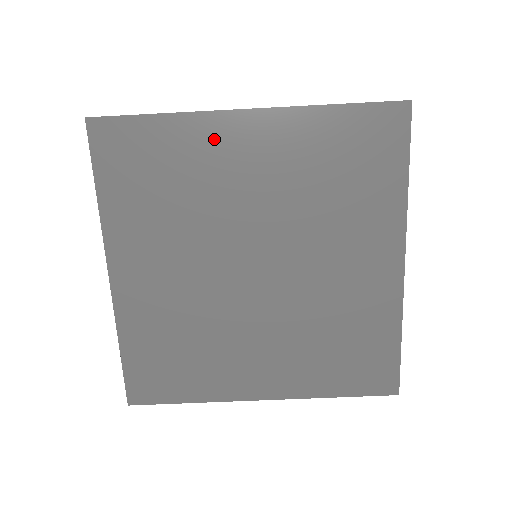
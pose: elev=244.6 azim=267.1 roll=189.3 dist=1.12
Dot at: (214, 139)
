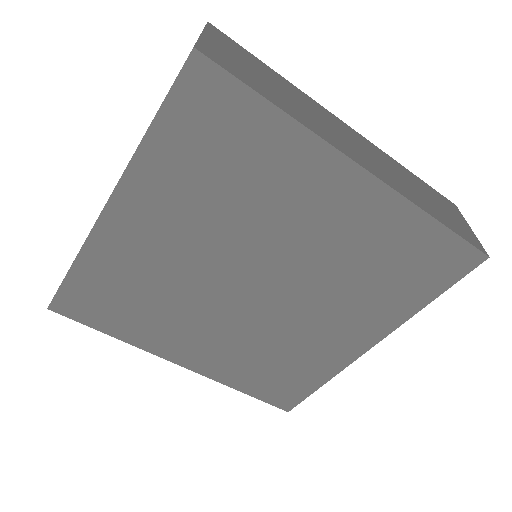
Dot at: (117, 244)
